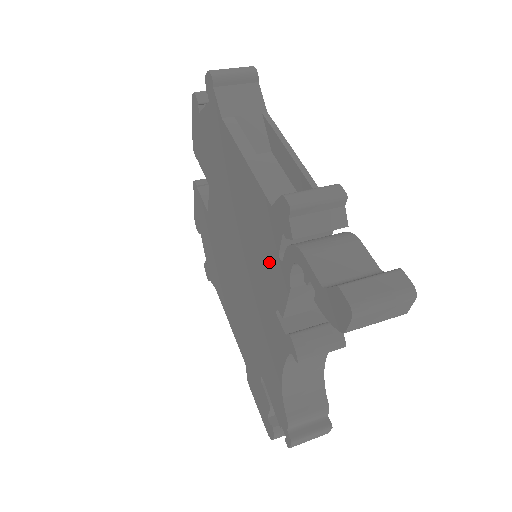
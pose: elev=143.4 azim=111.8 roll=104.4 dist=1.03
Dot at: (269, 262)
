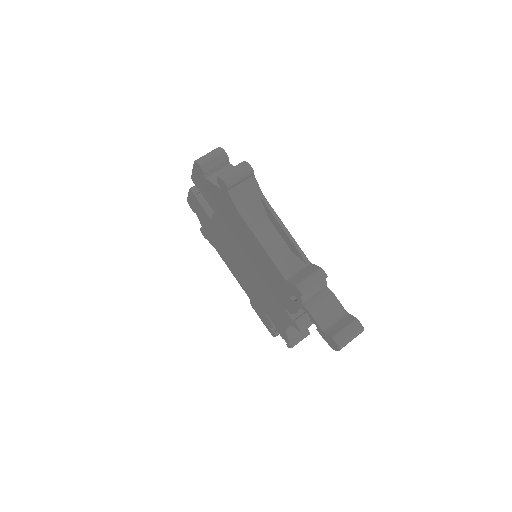
Dot at: (281, 292)
